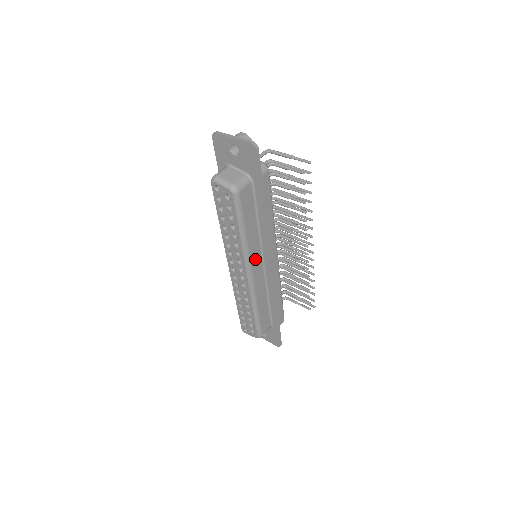
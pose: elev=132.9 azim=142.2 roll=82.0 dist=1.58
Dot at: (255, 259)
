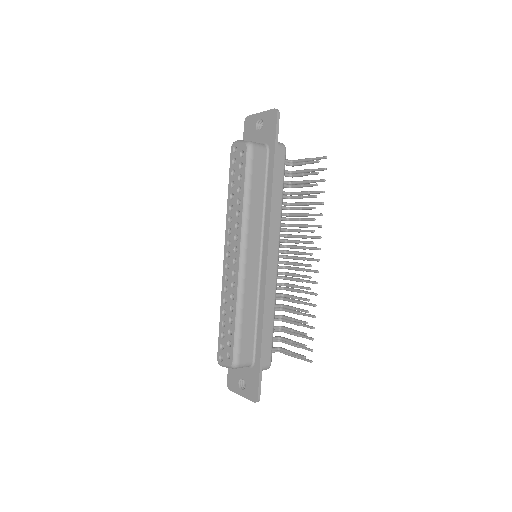
Dot at: (253, 240)
